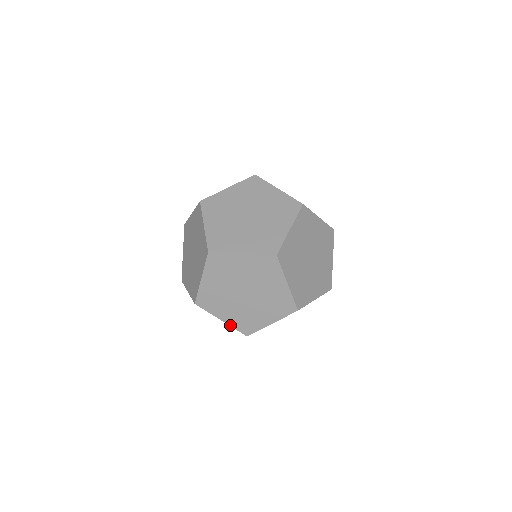
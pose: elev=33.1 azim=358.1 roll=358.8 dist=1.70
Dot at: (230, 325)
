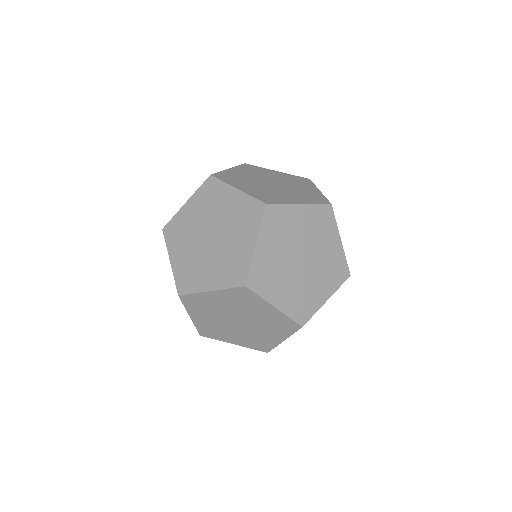
Dot at: occluded
